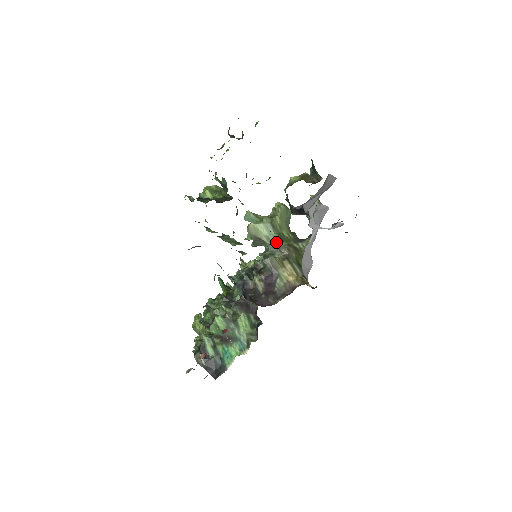
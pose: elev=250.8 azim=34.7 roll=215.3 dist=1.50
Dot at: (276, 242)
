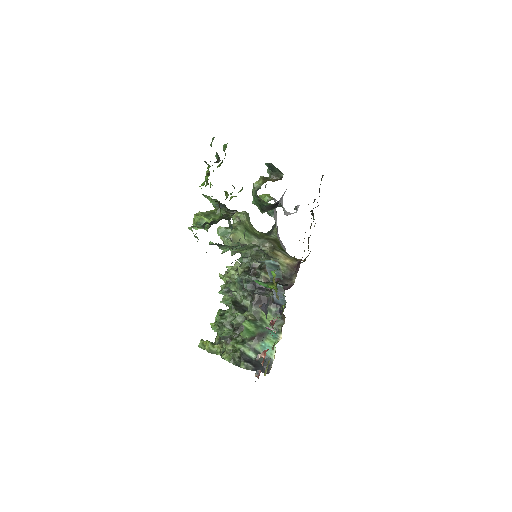
Dot at: (256, 241)
